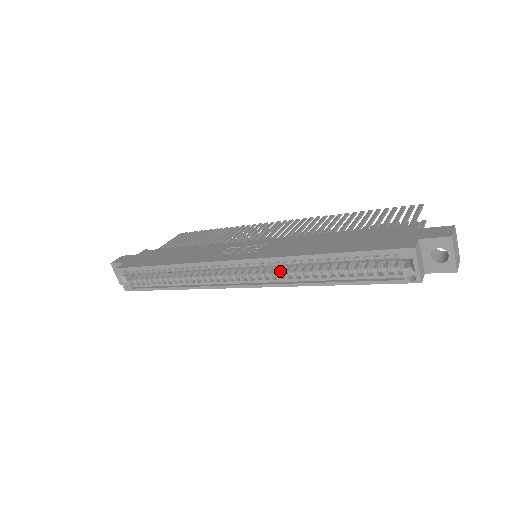
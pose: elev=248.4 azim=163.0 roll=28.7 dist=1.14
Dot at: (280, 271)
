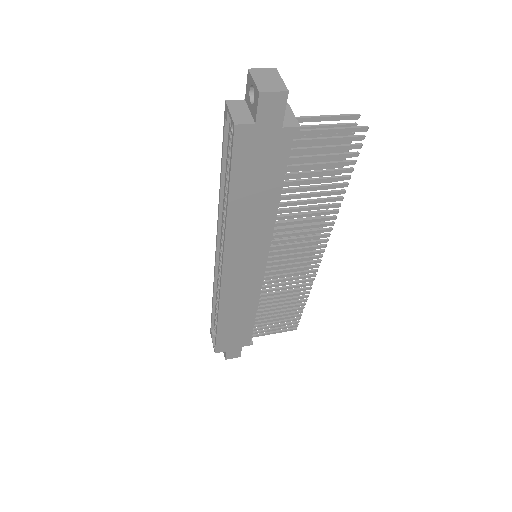
Dot at: occluded
